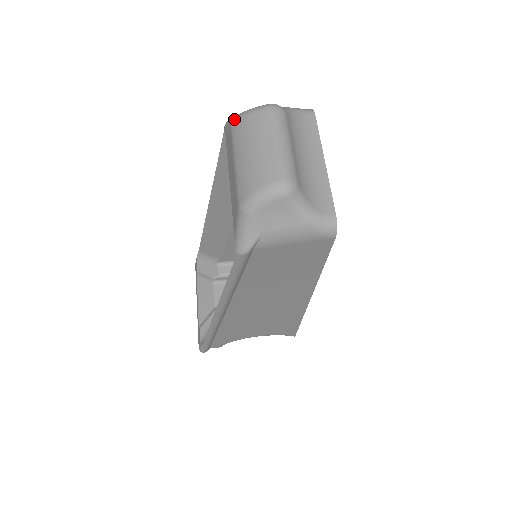
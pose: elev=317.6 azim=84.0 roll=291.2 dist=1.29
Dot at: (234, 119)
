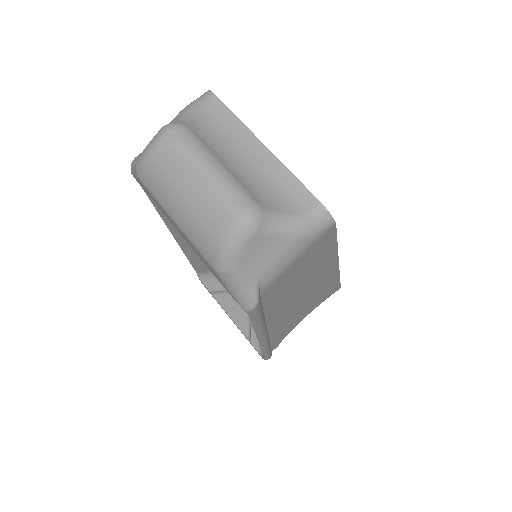
Dot at: (137, 171)
